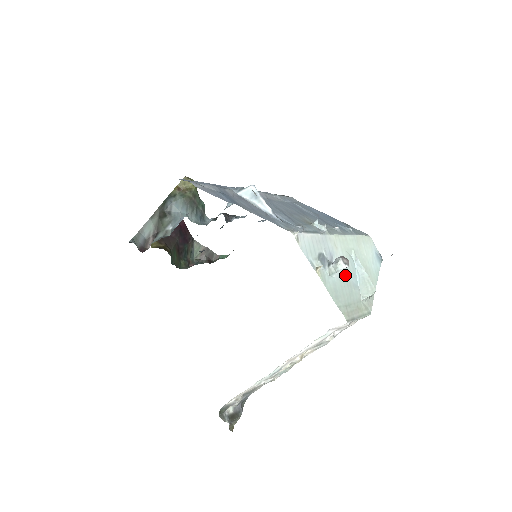
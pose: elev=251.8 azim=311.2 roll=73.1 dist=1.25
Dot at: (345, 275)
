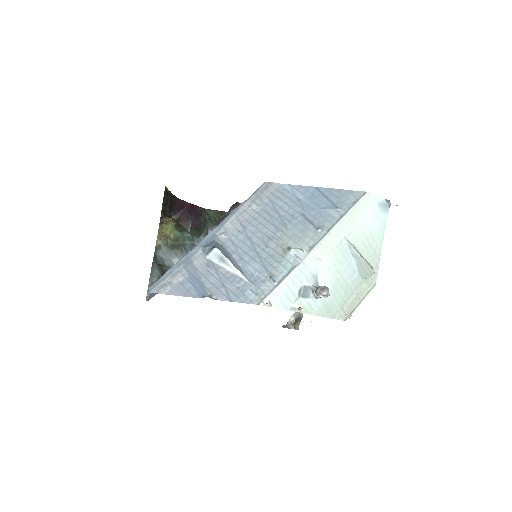
Dot at: (337, 277)
